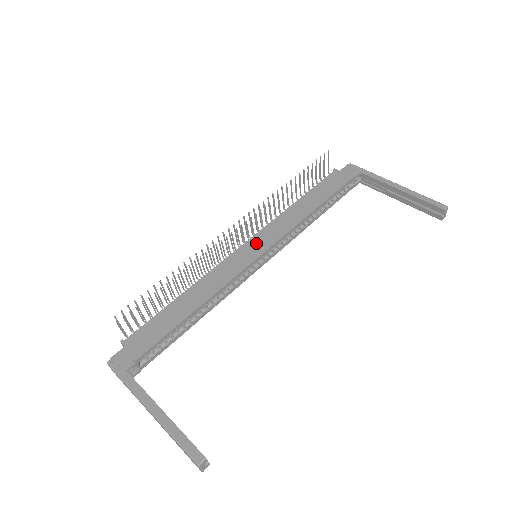
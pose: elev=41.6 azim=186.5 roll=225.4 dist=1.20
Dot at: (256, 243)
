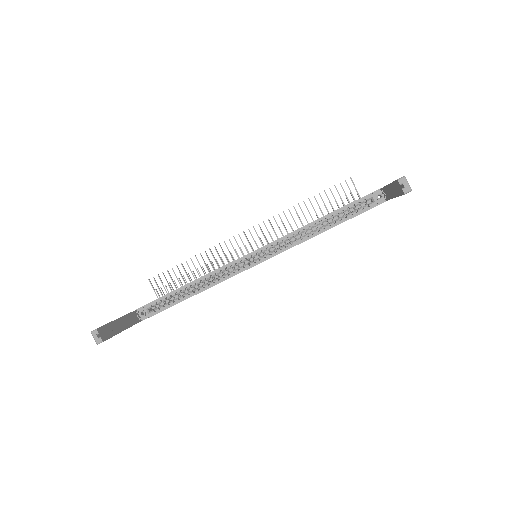
Dot at: occluded
